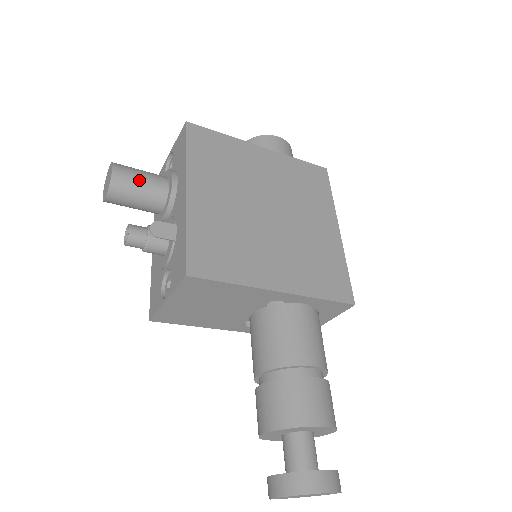
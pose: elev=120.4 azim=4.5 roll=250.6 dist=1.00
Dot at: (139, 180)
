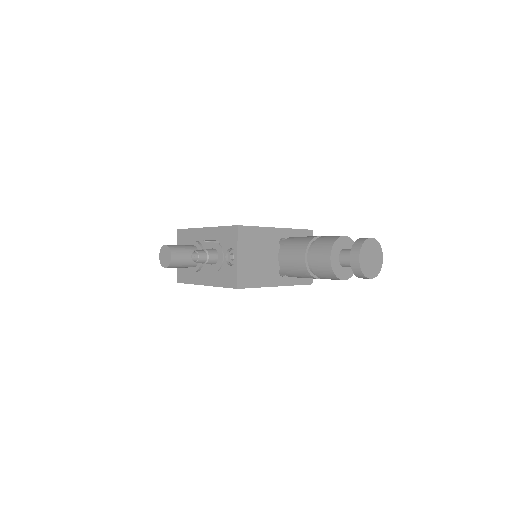
Dot at: (179, 245)
